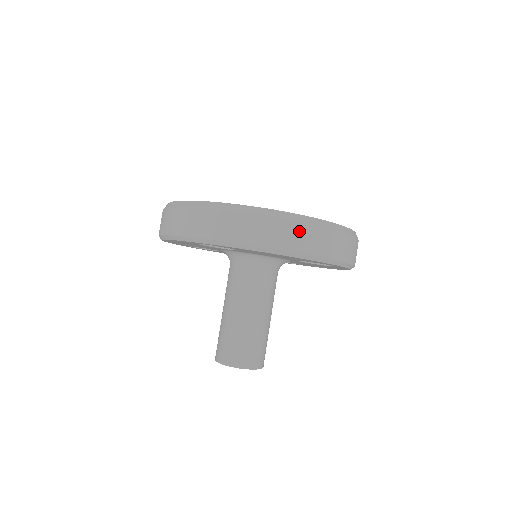
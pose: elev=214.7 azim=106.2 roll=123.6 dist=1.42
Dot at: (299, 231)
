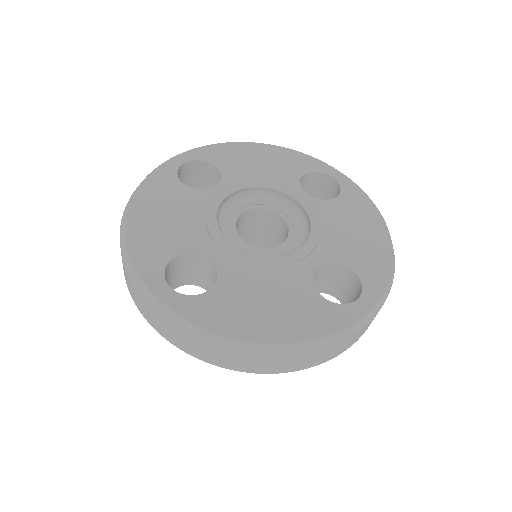
Dot at: (281, 361)
